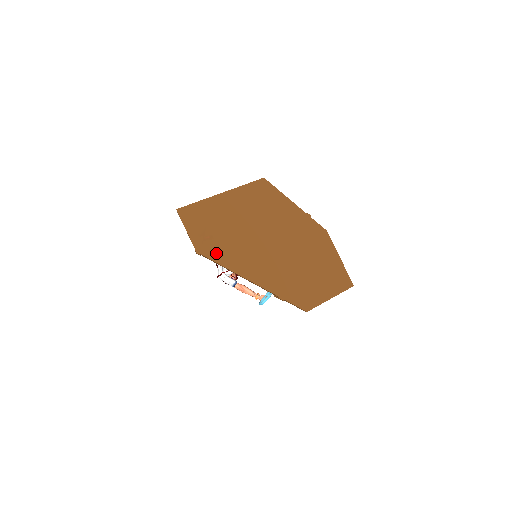
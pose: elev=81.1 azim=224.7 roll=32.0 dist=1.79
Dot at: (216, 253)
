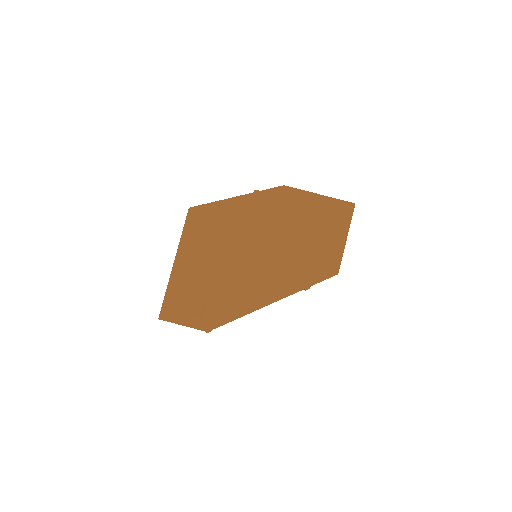
Dot at: (222, 315)
